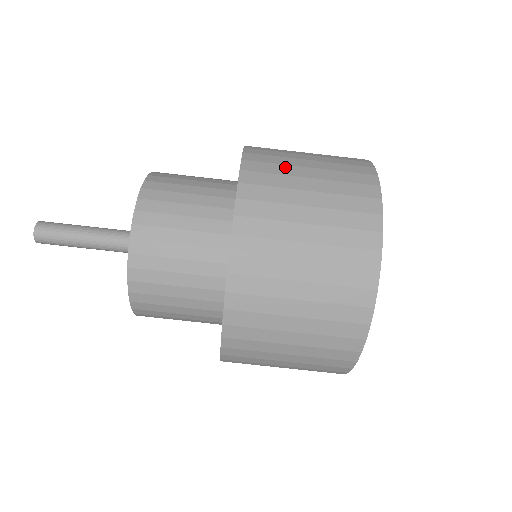
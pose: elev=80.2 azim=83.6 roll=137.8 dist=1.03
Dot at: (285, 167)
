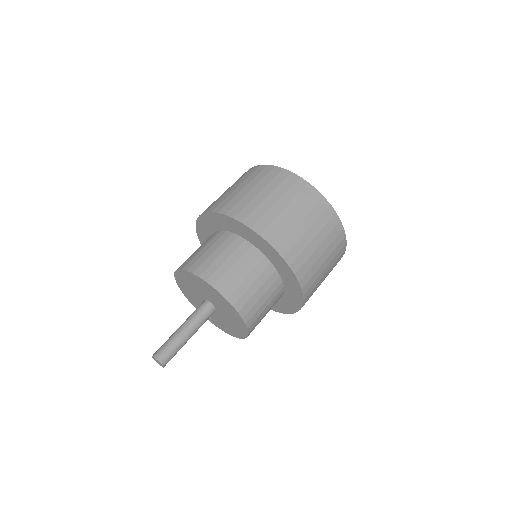
Dot at: (230, 196)
